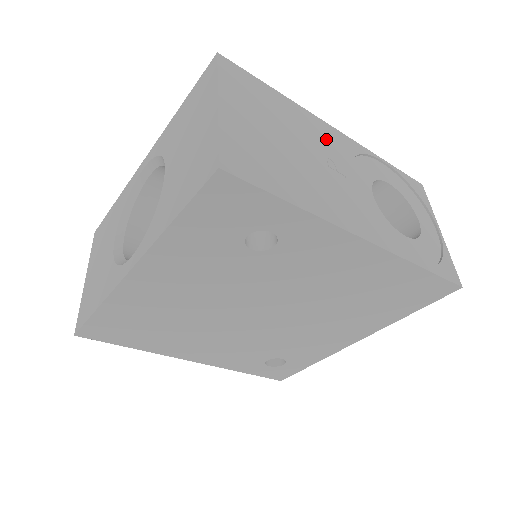
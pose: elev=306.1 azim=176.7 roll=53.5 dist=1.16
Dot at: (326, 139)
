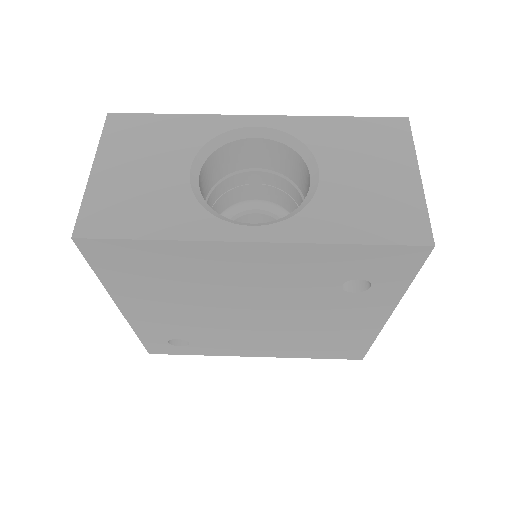
Dot at: occluded
